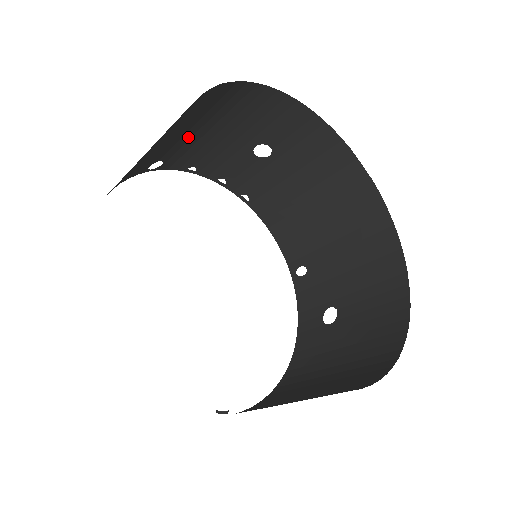
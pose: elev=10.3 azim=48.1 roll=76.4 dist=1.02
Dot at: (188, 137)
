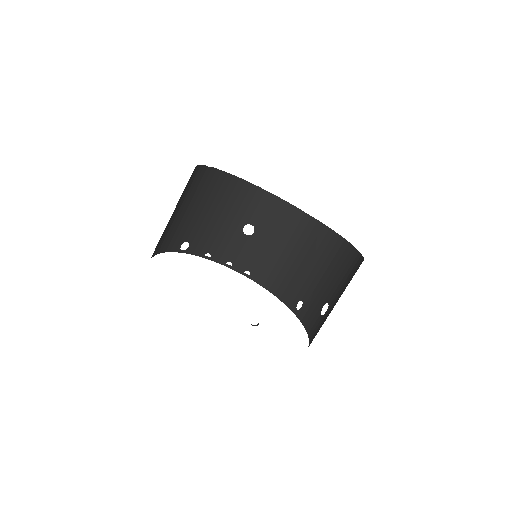
Dot at: (202, 219)
